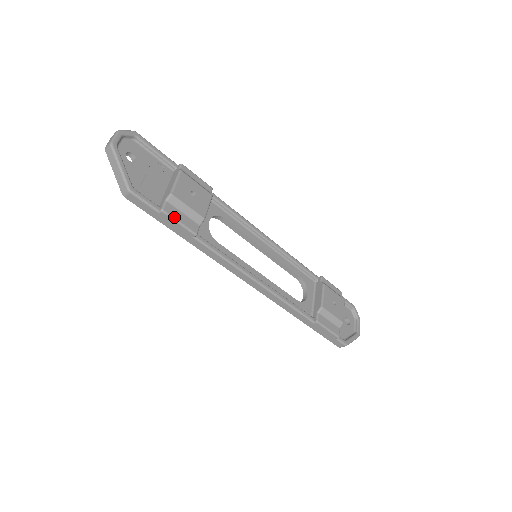
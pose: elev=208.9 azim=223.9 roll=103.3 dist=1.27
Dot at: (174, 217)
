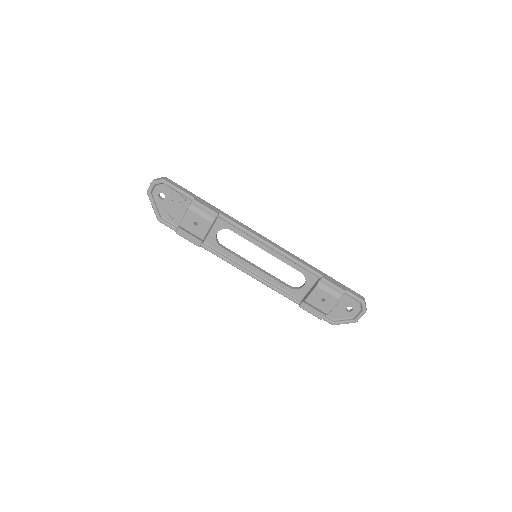
Dot at: (183, 237)
